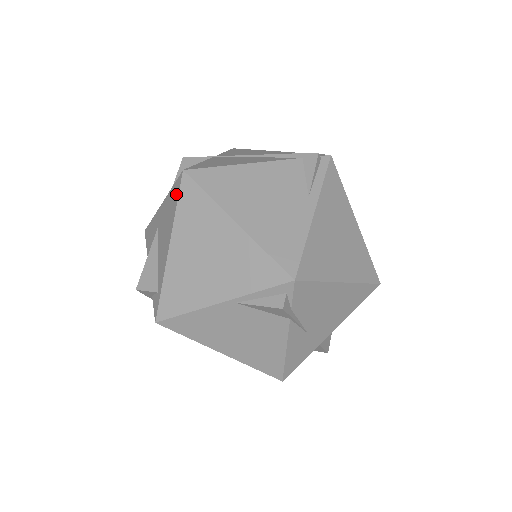
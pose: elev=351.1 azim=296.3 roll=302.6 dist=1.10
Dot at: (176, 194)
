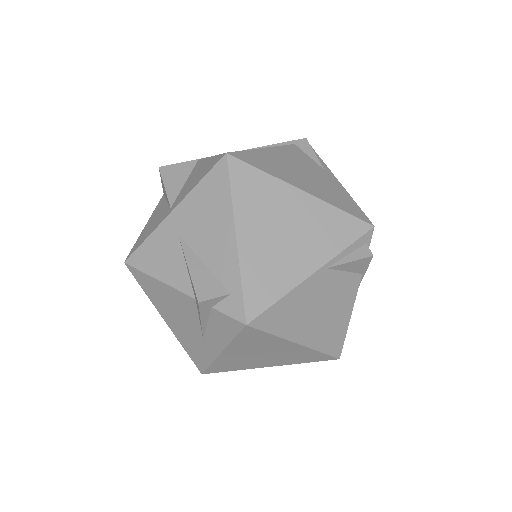
Dot at: (221, 180)
